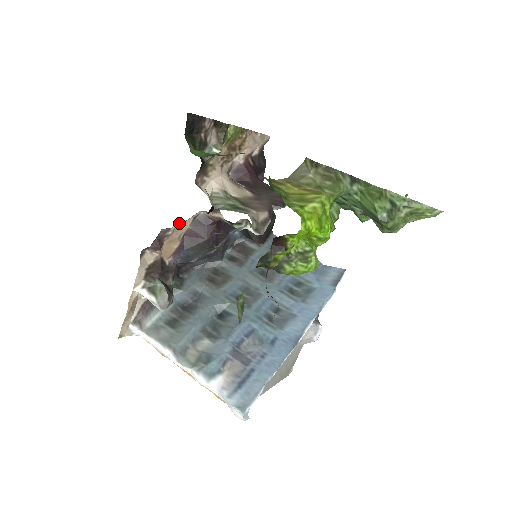
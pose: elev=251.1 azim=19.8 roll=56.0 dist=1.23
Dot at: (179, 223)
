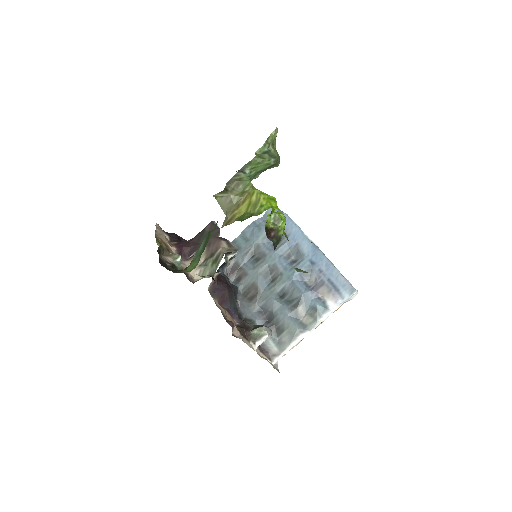
Dot at: (216, 305)
